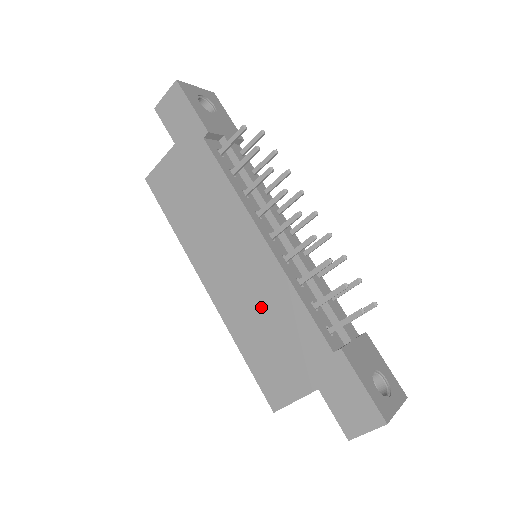
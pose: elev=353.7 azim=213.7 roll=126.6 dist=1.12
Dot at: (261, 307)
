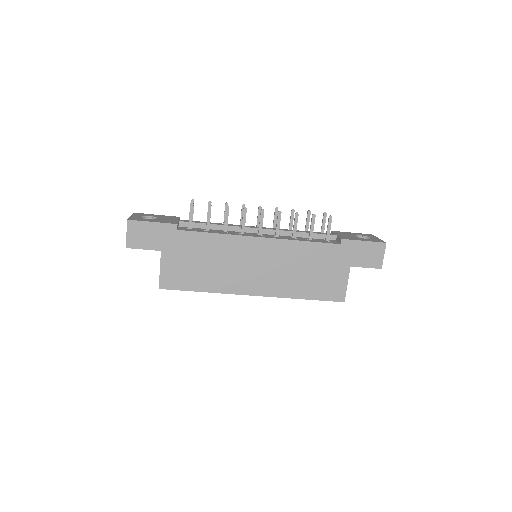
Dot at: (292, 267)
